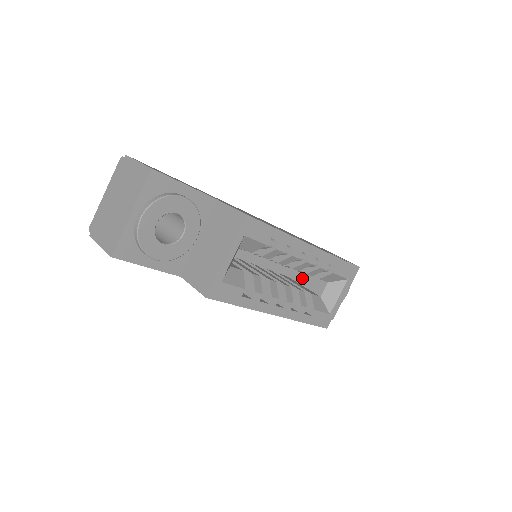
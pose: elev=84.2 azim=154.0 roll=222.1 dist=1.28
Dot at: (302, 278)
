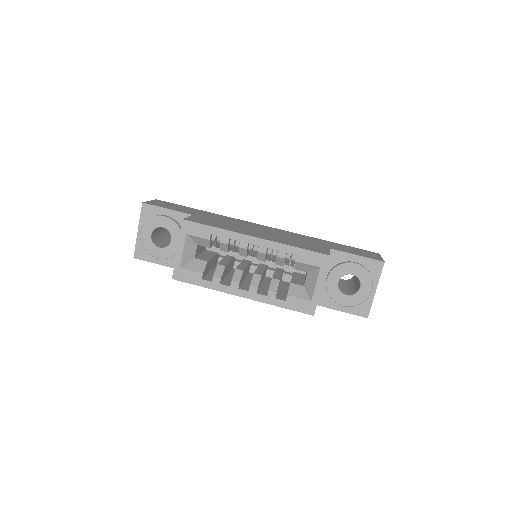
Dot at: occluded
